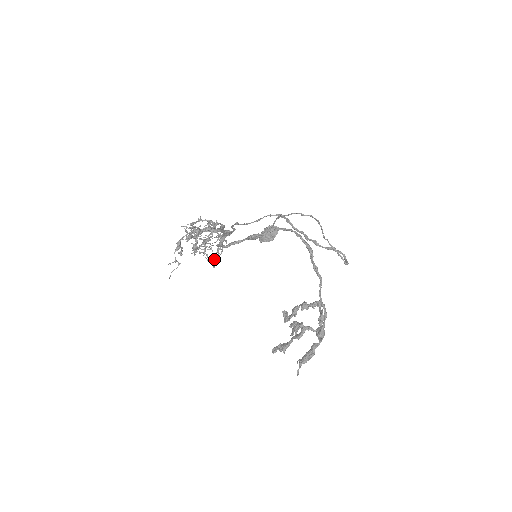
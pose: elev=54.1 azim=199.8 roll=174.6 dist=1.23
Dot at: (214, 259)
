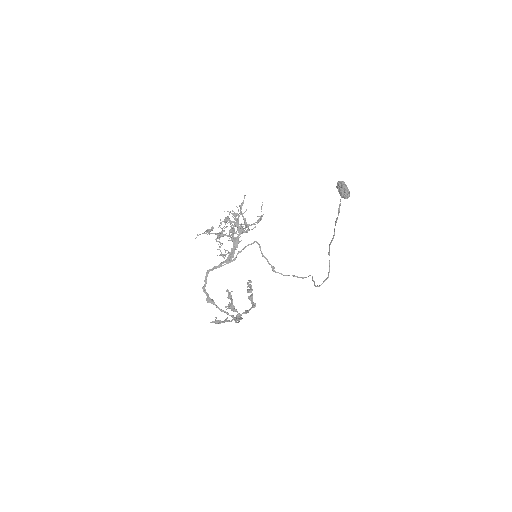
Dot at: occluded
